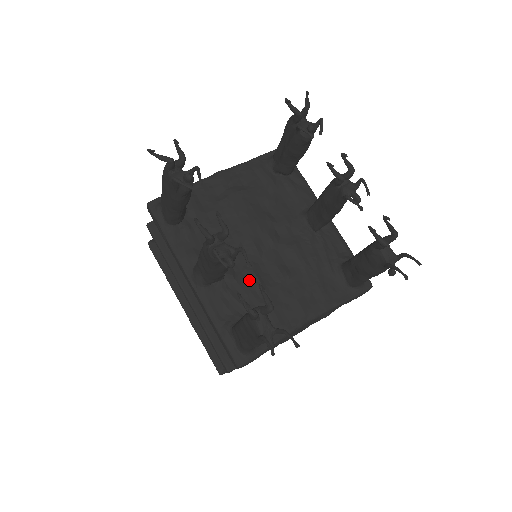
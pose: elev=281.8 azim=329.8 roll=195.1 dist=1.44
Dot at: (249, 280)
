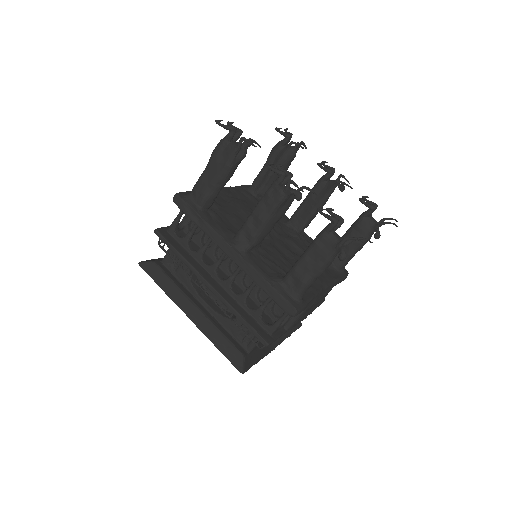
Dot at: (275, 253)
